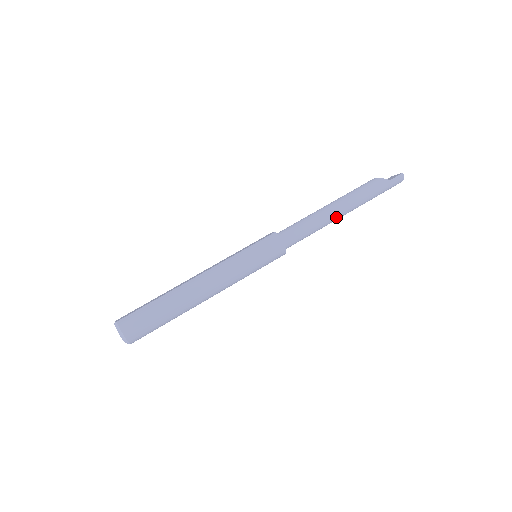
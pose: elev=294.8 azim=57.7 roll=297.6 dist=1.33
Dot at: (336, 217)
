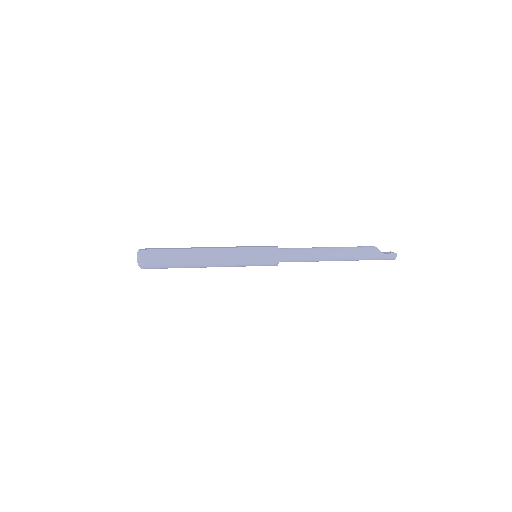
Dot at: (328, 259)
